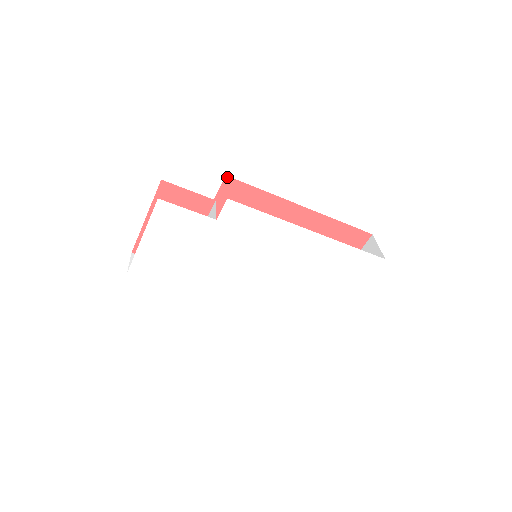
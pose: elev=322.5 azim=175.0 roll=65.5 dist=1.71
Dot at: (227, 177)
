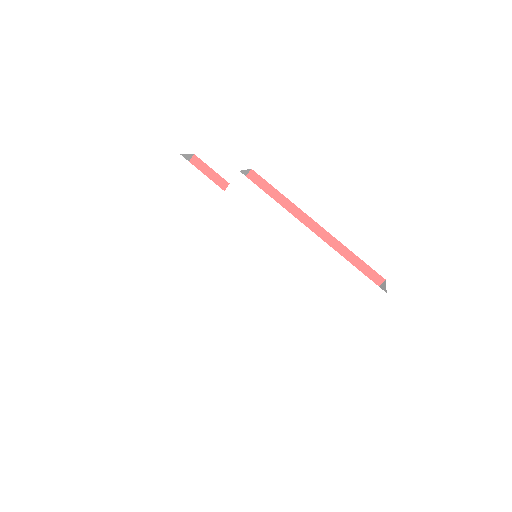
Dot at: (252, 171)
